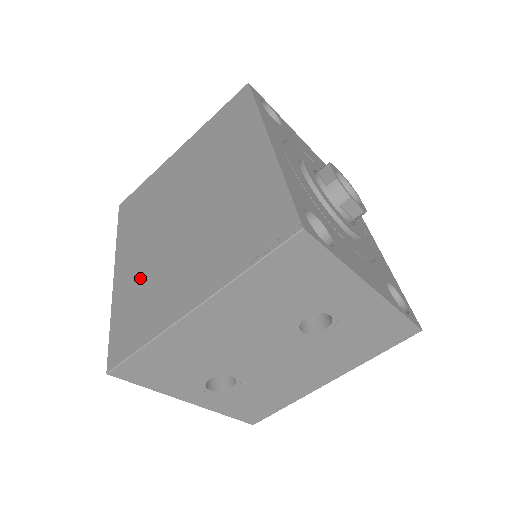
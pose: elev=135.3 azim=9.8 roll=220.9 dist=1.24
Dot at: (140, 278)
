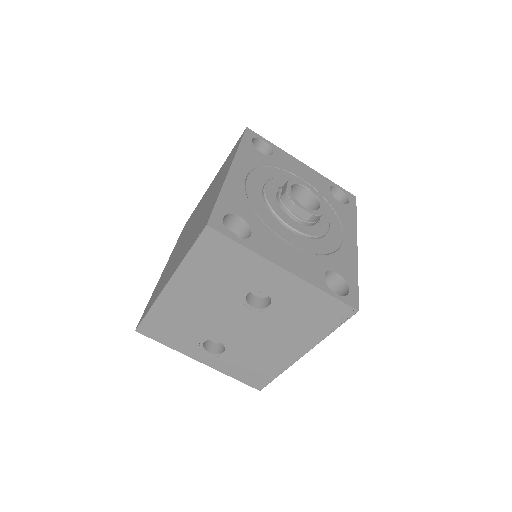
Dot at: (166, 271)
